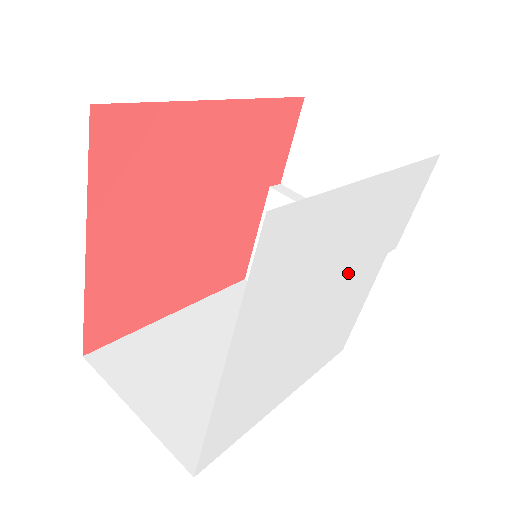
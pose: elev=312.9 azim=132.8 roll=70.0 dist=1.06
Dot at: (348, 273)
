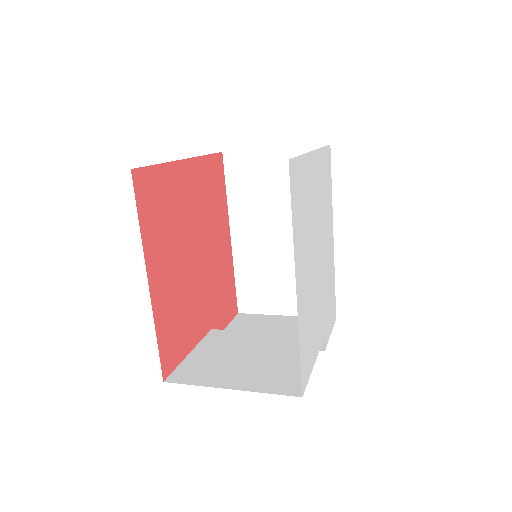
Dot at: (323, 272)
